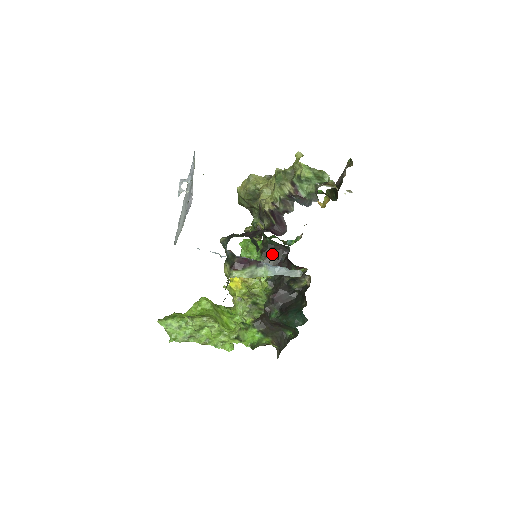
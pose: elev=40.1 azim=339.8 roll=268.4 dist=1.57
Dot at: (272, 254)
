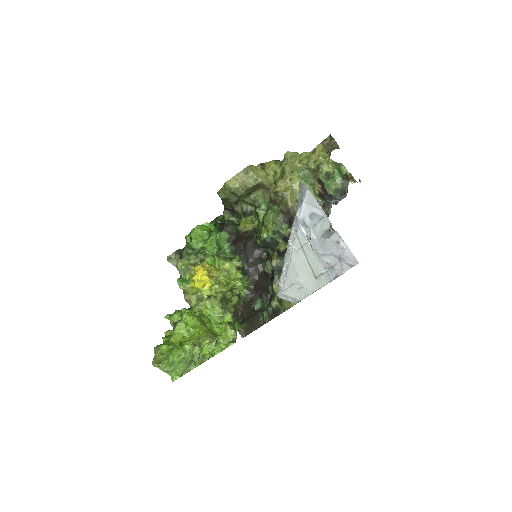
Dot at: (239, 241)
